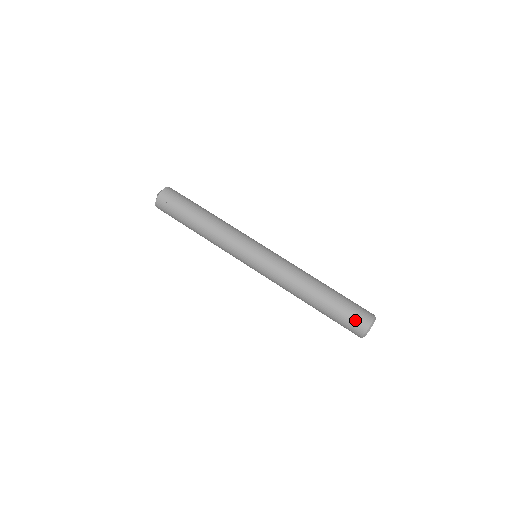
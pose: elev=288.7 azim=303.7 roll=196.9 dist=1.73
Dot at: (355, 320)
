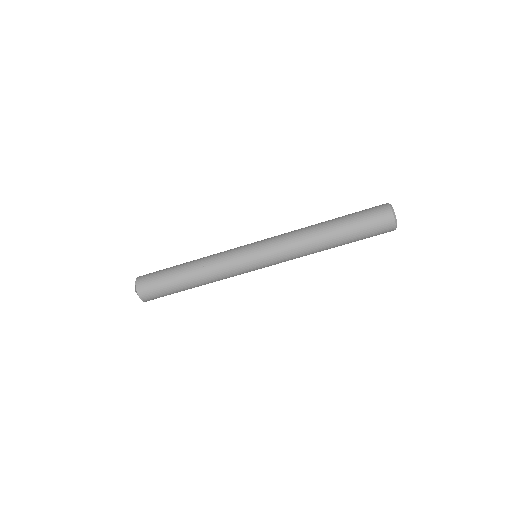
Dot at: occluded
